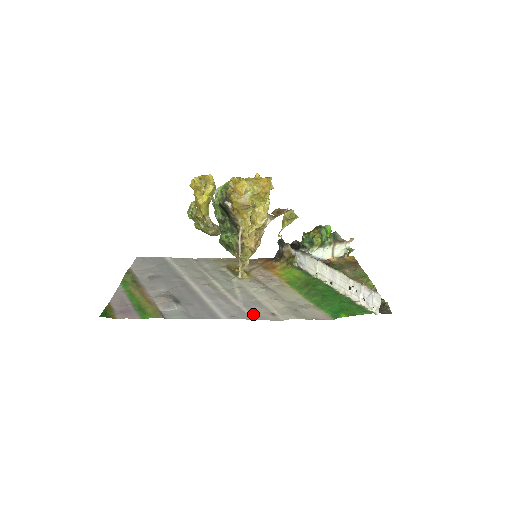
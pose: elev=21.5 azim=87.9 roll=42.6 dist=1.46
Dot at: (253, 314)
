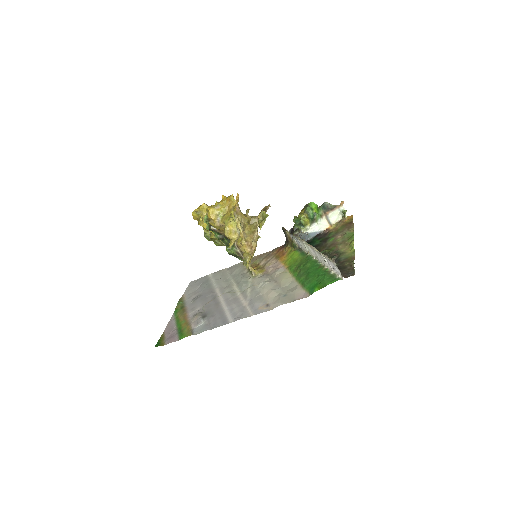
Dot at: (252, 310)
